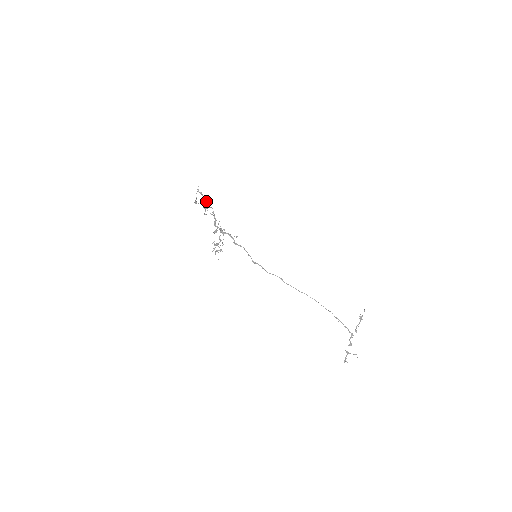
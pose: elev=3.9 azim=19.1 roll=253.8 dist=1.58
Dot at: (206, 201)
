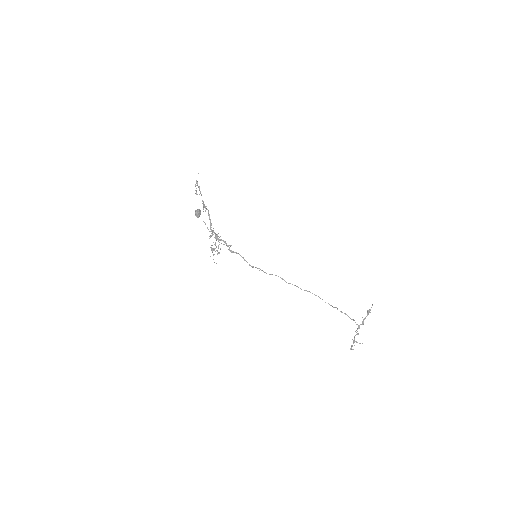
Dot at: (197, 209)
